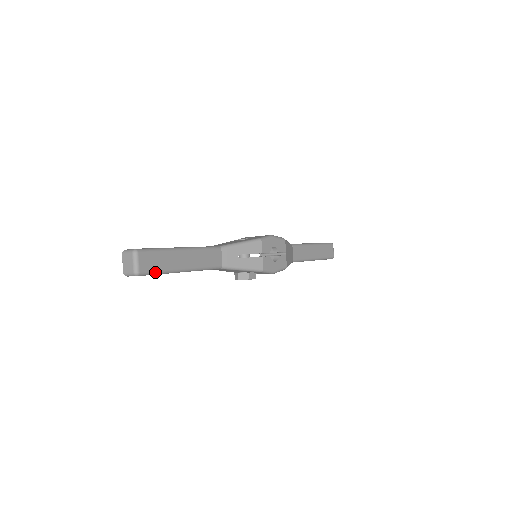
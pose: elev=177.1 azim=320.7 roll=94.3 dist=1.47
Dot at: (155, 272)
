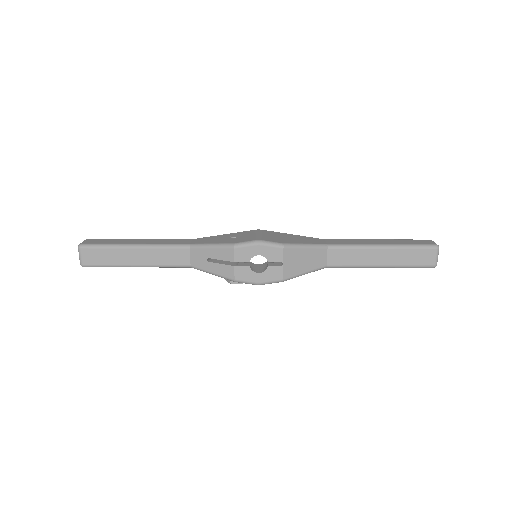
Dot at: (101, 266)
